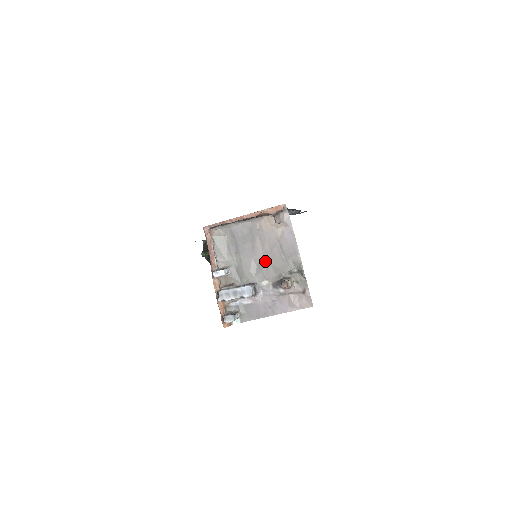
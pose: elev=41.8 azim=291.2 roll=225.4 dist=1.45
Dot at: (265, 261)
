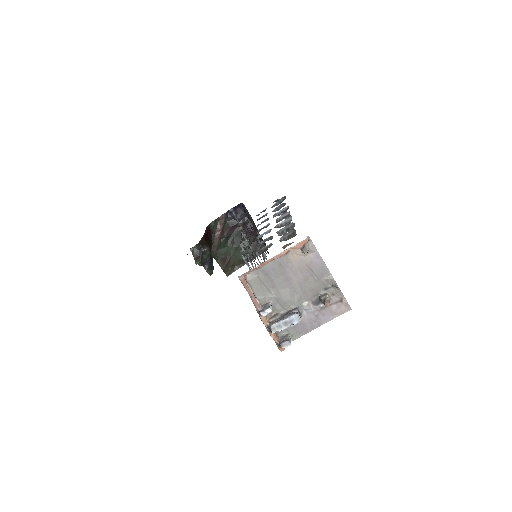
Dot at: (301, 286)
